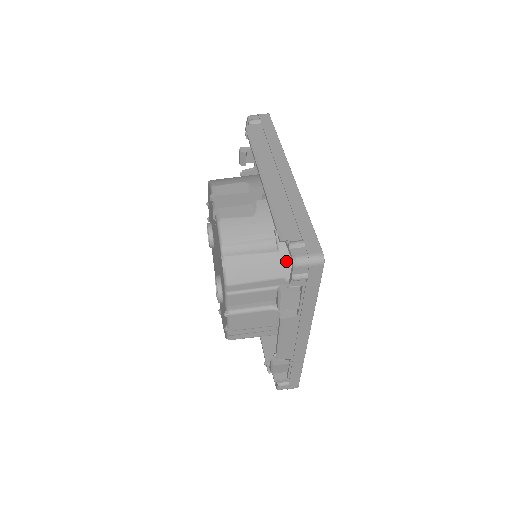
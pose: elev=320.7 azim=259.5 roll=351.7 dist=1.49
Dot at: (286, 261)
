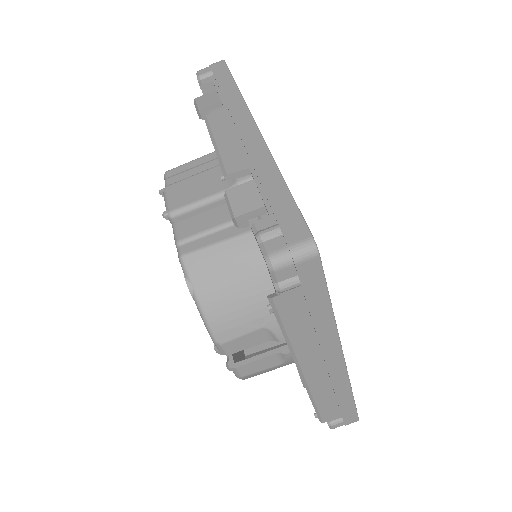
Dot at: occluded
